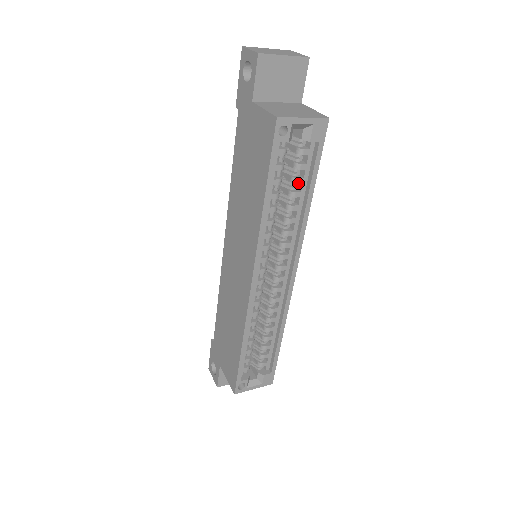
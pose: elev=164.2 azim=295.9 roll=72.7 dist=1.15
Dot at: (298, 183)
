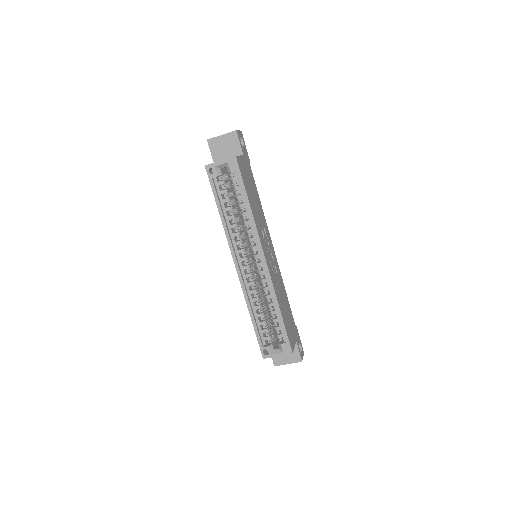
Dot at: (239, 198)
